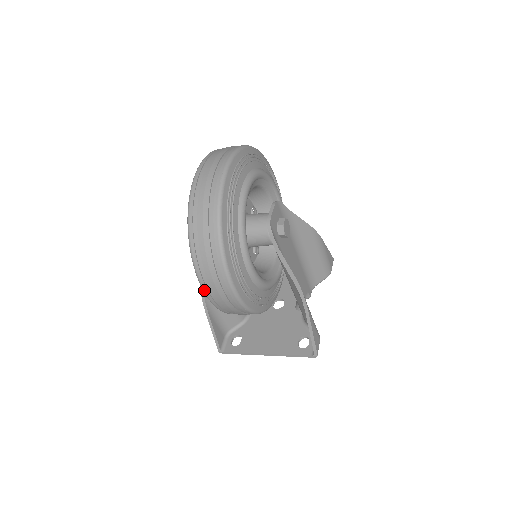
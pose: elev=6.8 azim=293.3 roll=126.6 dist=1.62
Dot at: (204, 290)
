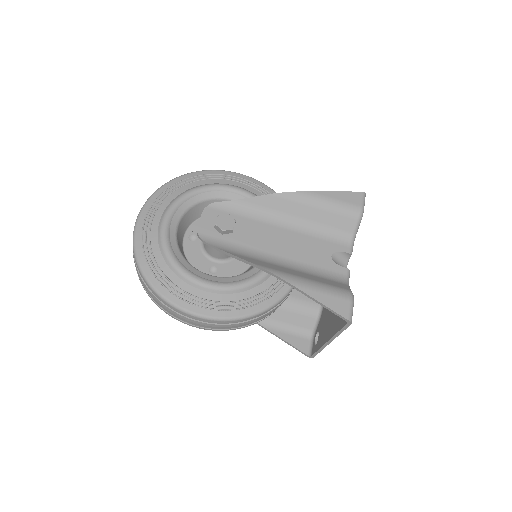
Dot at: occluded
